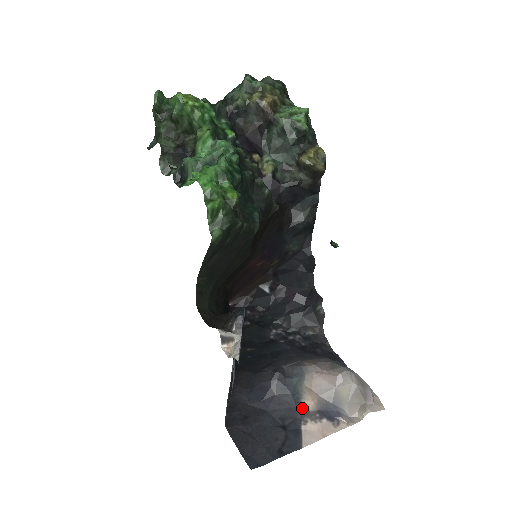
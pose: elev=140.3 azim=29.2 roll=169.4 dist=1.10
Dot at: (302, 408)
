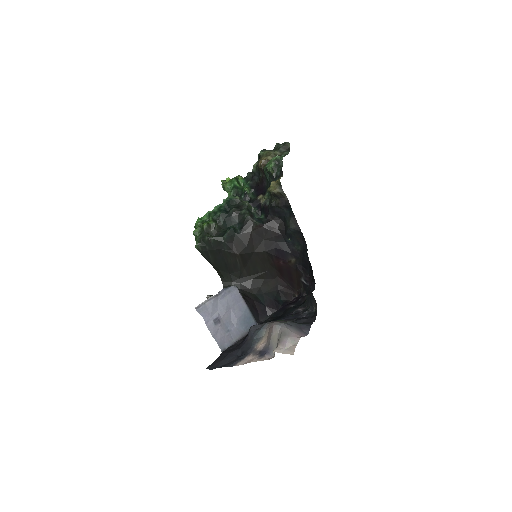
Dot at: (254, 348)
